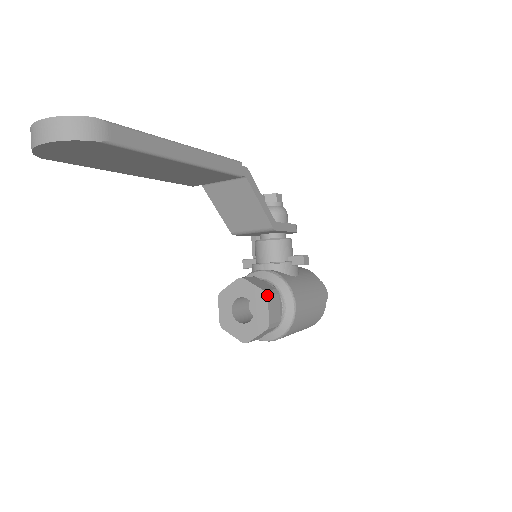
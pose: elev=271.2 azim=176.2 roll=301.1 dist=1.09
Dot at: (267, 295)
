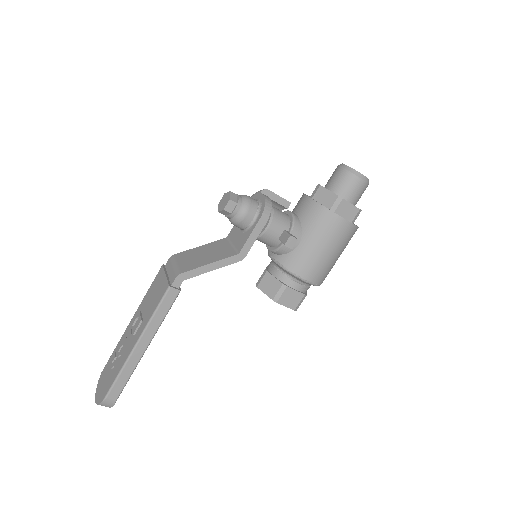
Dot at: (276, 302)
